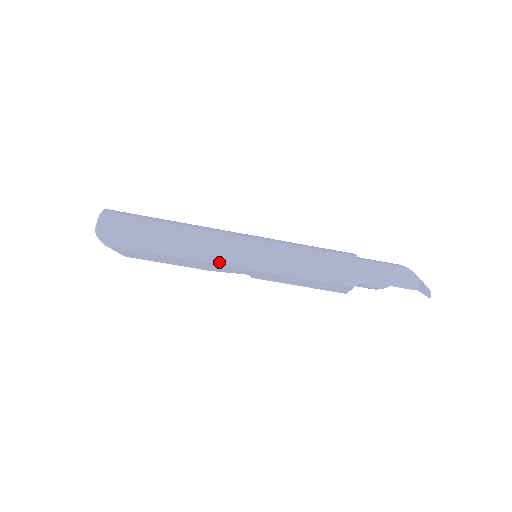
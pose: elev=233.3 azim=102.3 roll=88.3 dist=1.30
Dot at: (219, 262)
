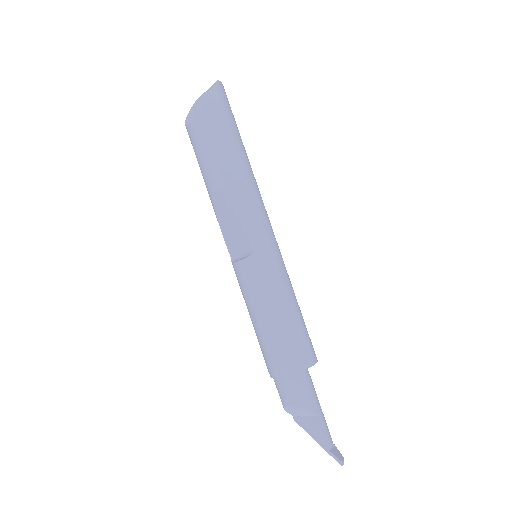
Dot at: (259, 208)
